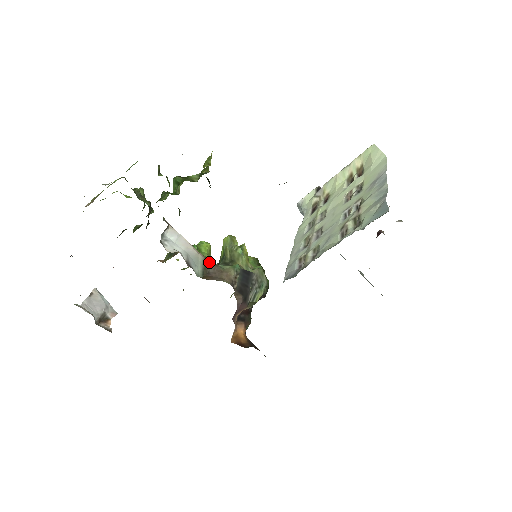
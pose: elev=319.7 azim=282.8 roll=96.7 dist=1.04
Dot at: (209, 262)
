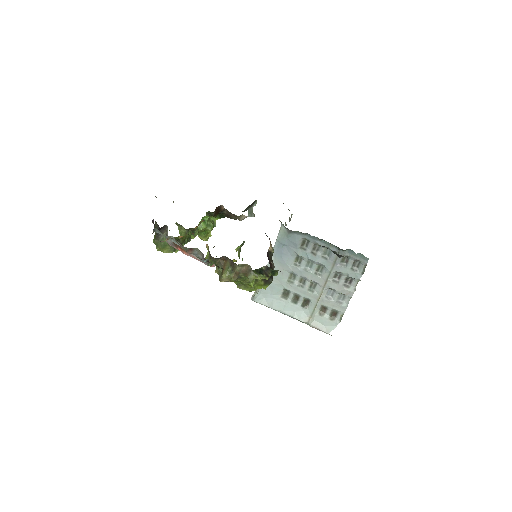
Dot at: occluded
